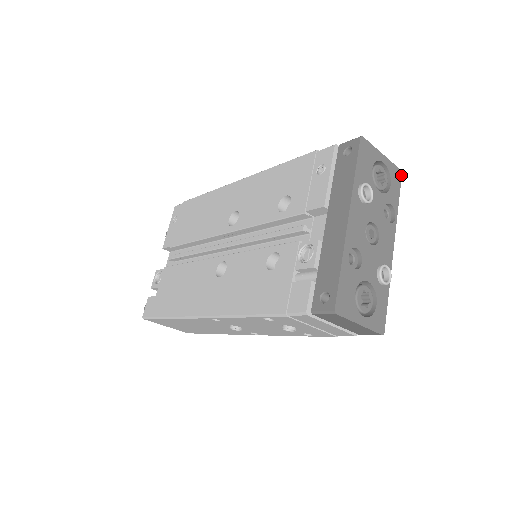
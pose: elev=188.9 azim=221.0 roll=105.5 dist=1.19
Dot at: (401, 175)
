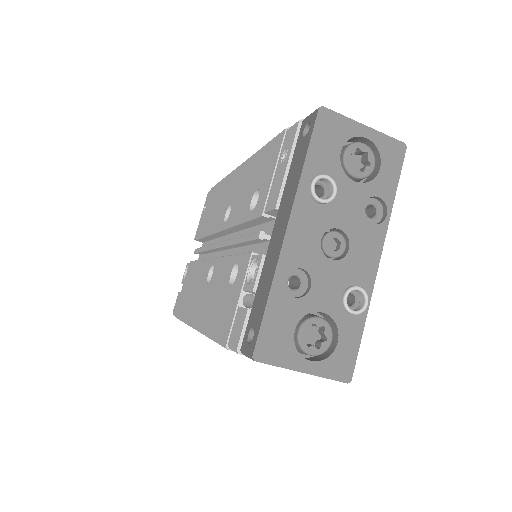
Dot at: (405, 150)
